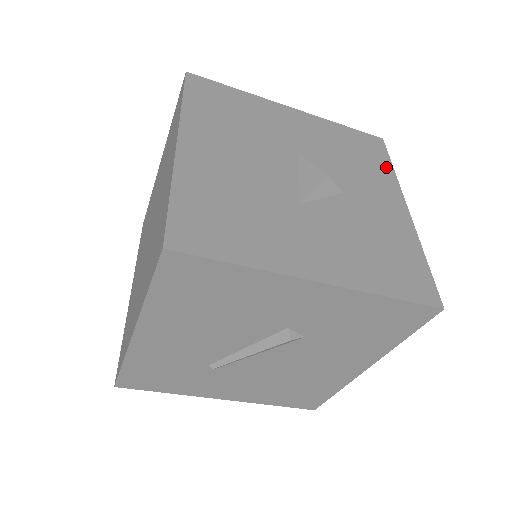
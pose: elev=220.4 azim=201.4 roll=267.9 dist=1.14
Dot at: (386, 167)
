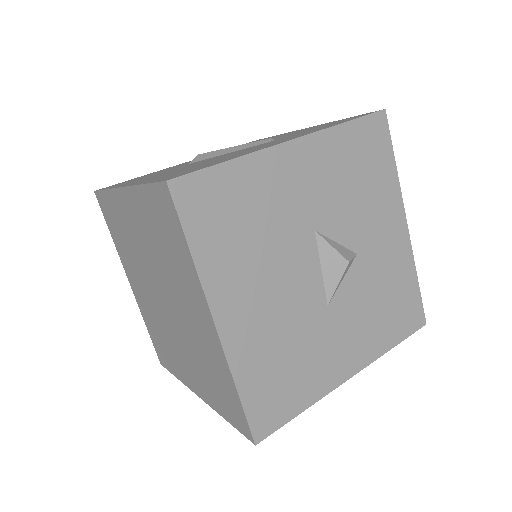
Dot at: (389, 169)
